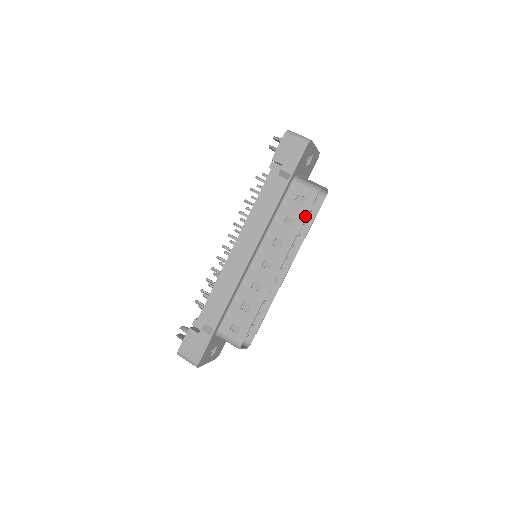
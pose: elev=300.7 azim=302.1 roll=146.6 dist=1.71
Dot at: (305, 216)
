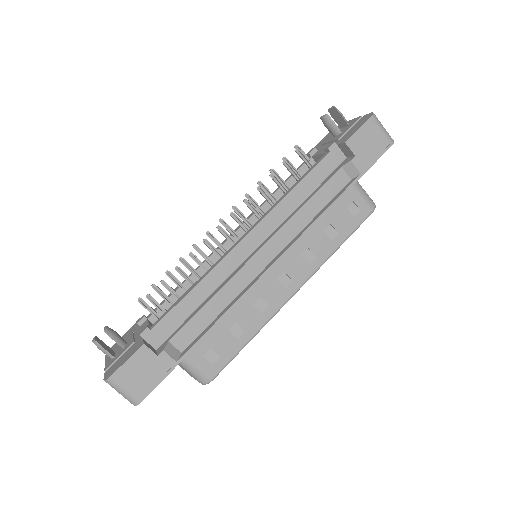
Dot at: (352, 233)
